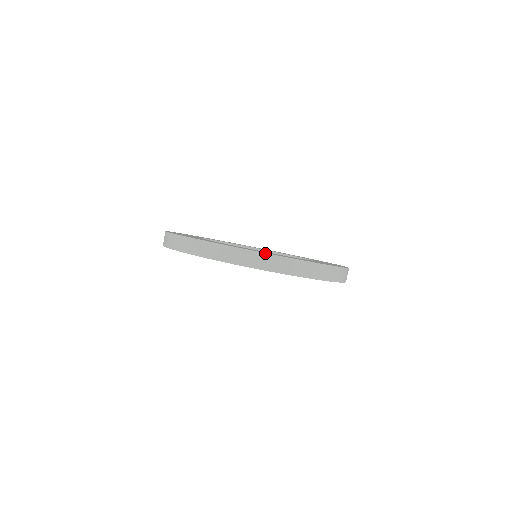
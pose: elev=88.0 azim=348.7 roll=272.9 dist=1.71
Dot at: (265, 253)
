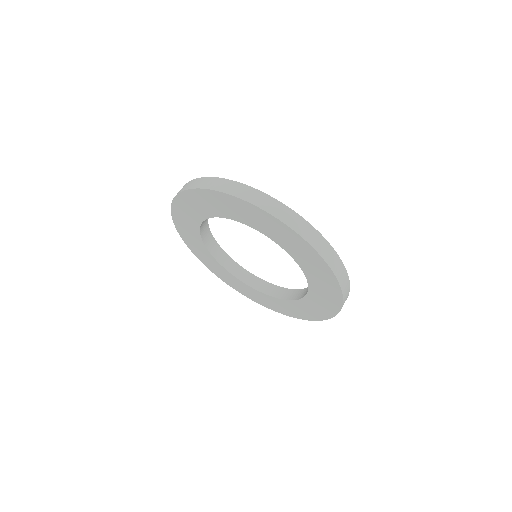
Dot at: (210, 177)
